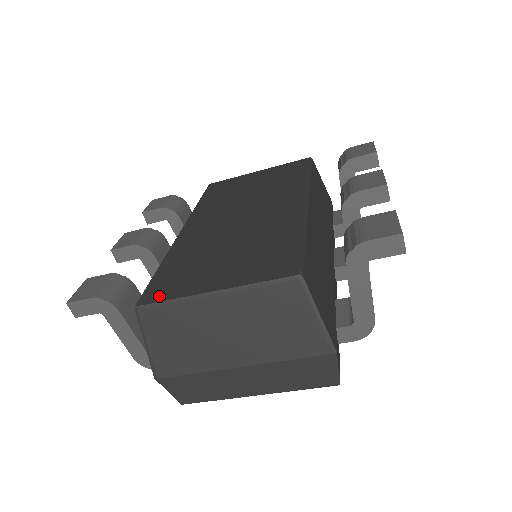
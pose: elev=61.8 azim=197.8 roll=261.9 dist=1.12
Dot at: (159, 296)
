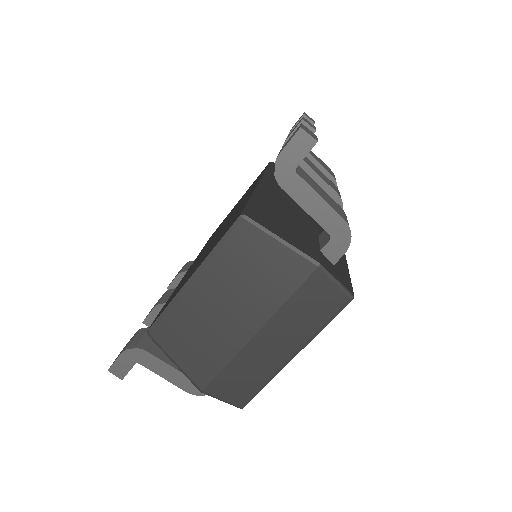
Dot at: (160, 313)
